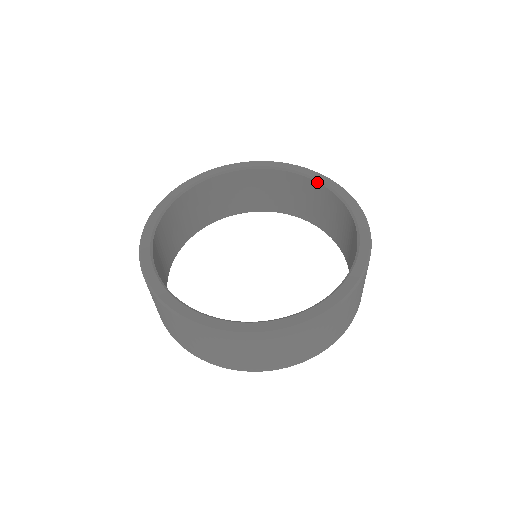
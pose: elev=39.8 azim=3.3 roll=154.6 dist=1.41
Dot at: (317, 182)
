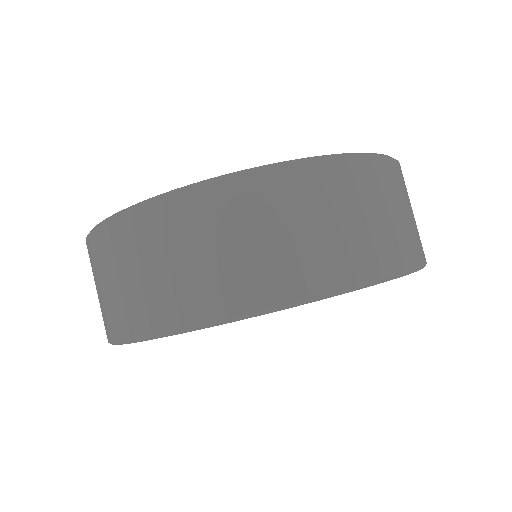
Dot at: occluded
